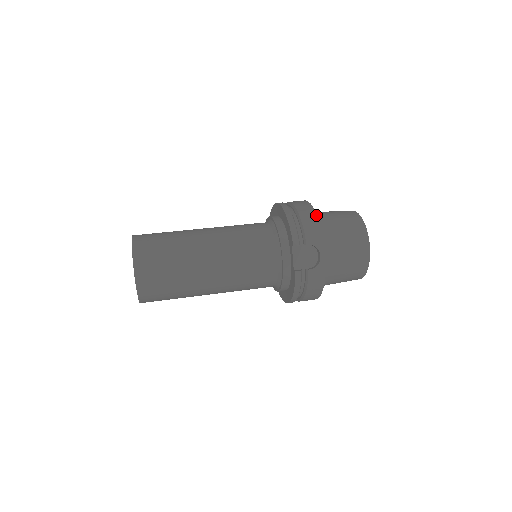
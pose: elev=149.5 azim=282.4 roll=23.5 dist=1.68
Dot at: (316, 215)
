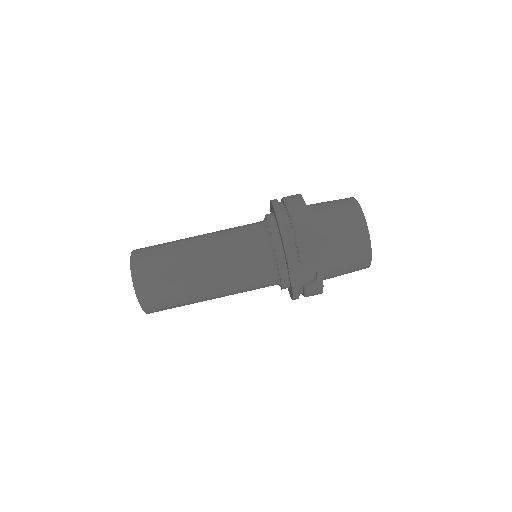
Dot at: (313, 231)
